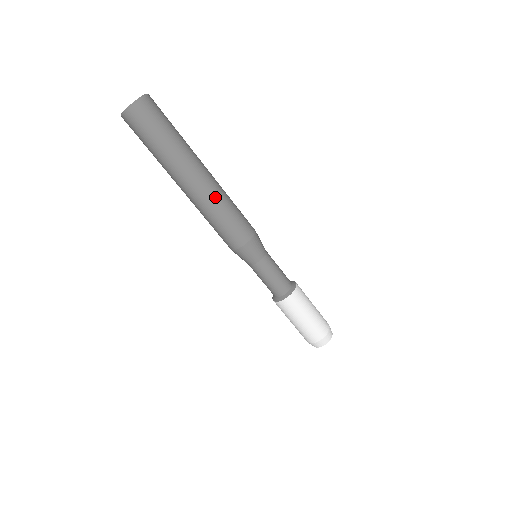
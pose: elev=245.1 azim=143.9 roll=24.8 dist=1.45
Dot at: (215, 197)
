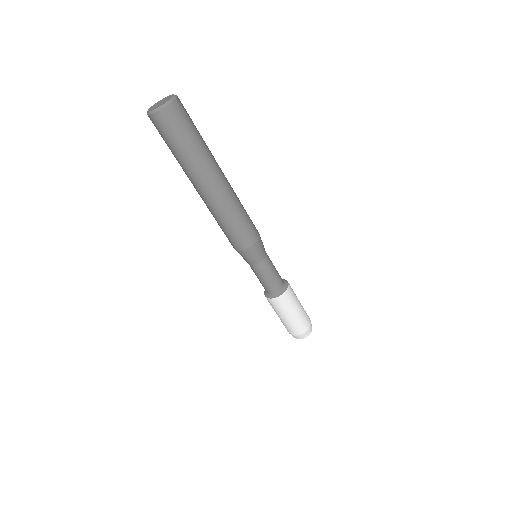
Dot at: (232, 198)
